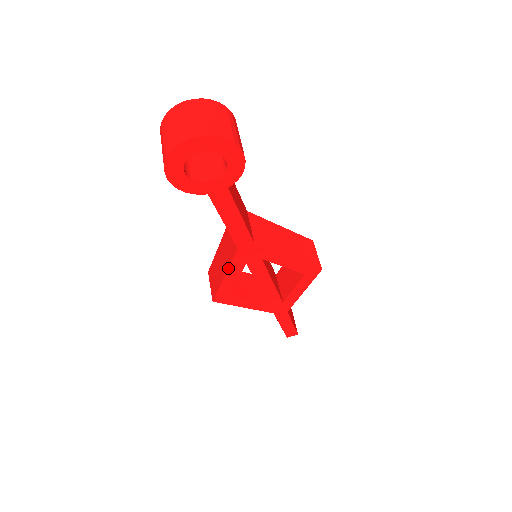
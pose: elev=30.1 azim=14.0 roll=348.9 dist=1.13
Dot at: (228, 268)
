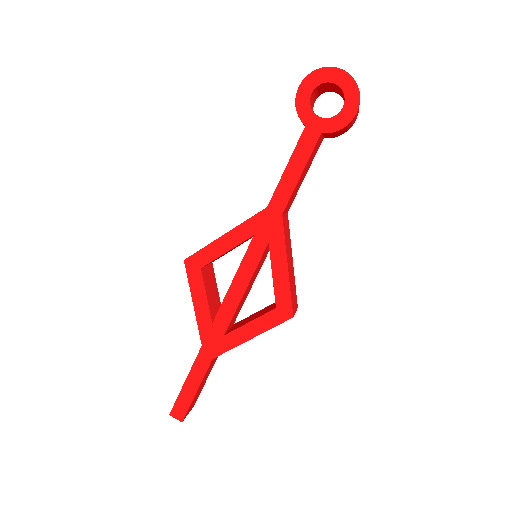
Dot at: (238, 225)
